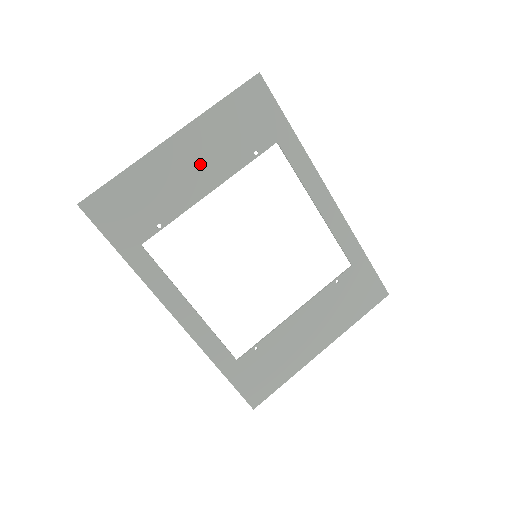
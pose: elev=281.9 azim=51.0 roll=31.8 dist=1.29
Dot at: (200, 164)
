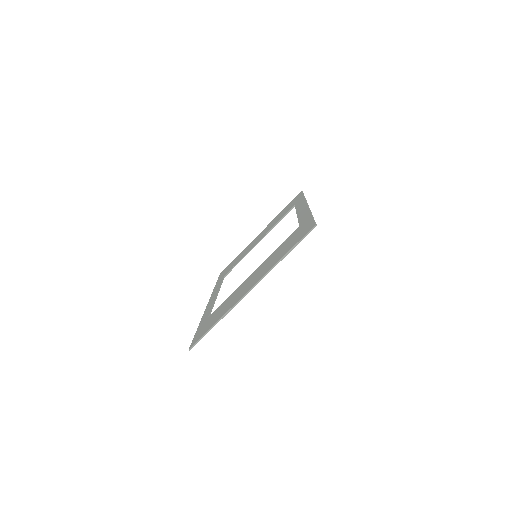
Dot at: occluded
